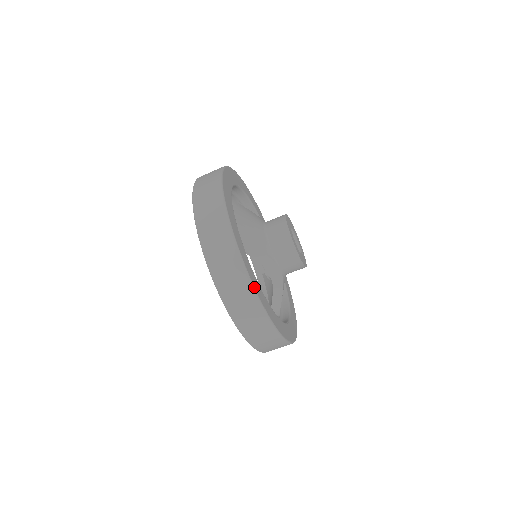
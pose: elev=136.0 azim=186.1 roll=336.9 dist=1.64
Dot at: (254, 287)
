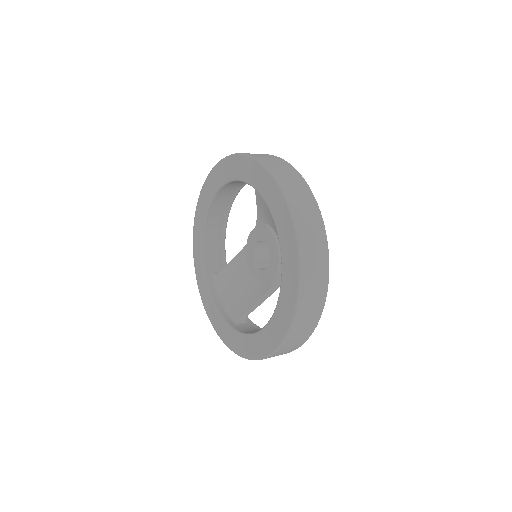
Dot at: (326, 293)
